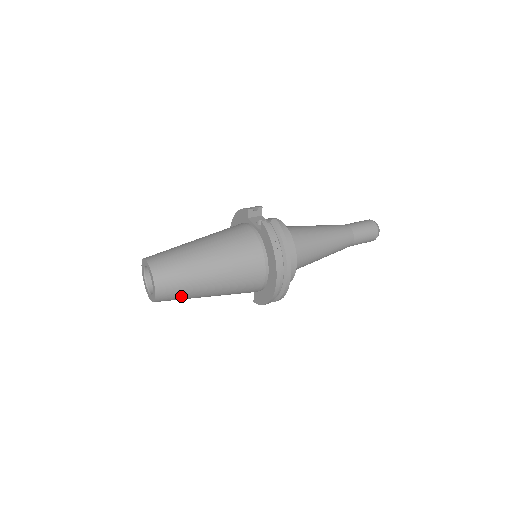
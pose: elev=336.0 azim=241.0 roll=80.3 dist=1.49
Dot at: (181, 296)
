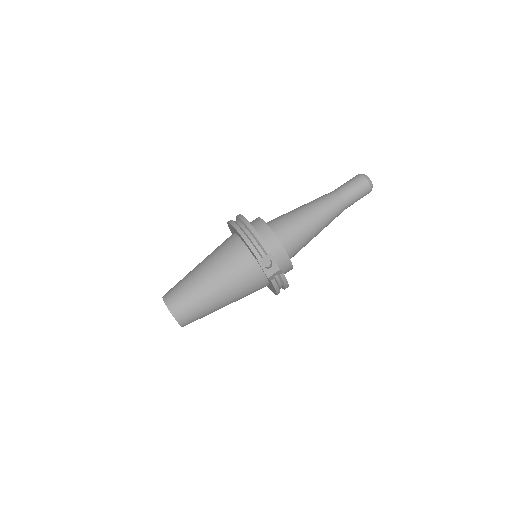
Dot at: occluded
